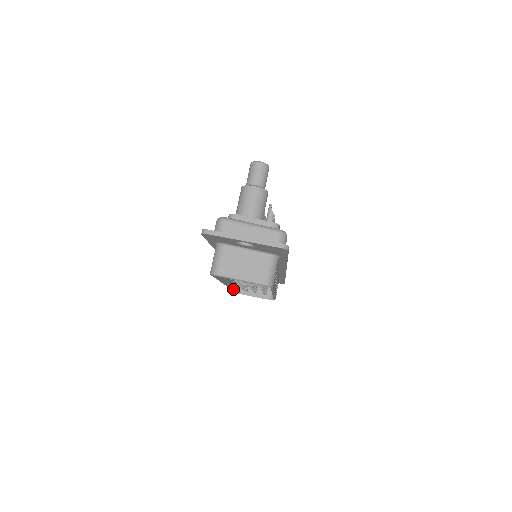
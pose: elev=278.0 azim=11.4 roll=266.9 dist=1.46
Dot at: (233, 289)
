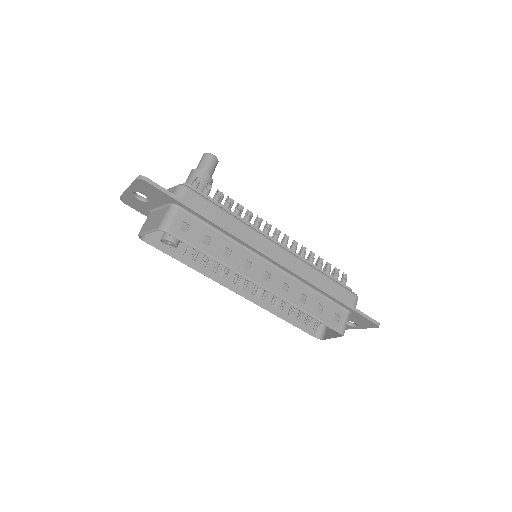
Dot at: (282, 317)
